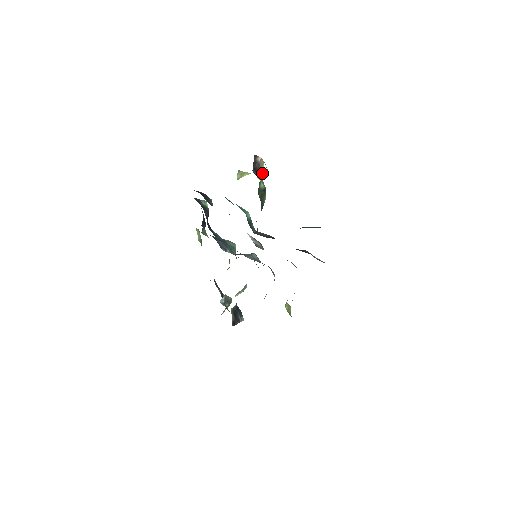
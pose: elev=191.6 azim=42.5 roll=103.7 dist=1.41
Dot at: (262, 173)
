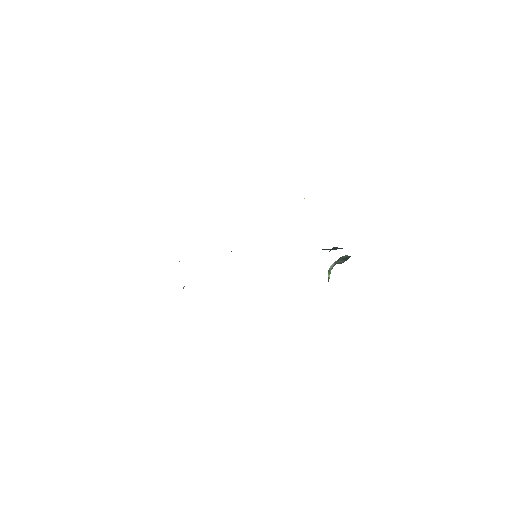
Dot at: occluded
